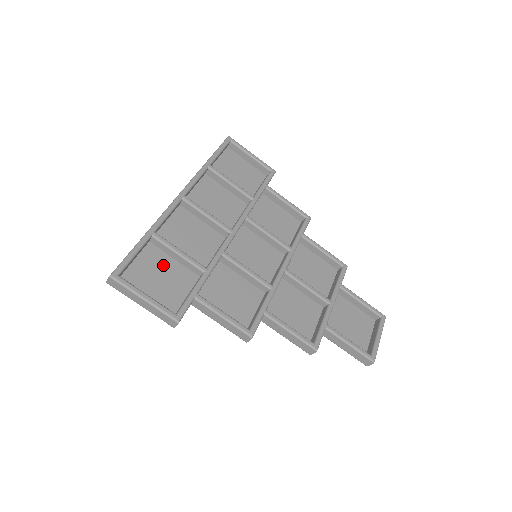
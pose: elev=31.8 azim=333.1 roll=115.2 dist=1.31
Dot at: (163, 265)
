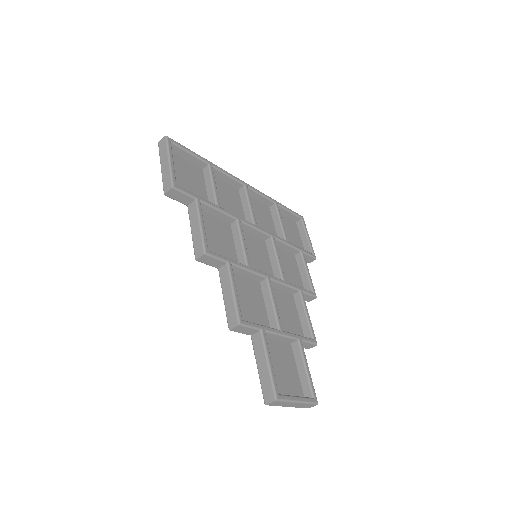
Dot at: (197, 180)
